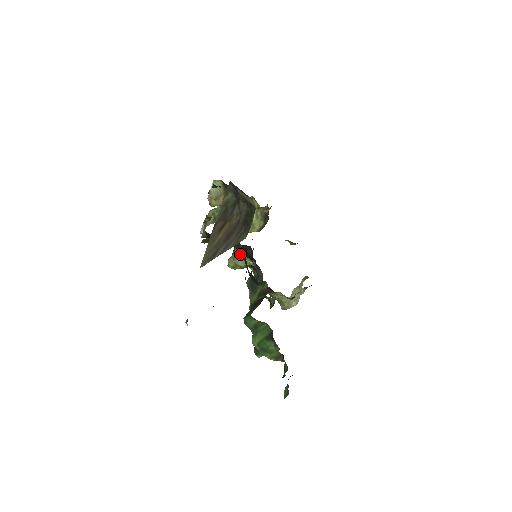
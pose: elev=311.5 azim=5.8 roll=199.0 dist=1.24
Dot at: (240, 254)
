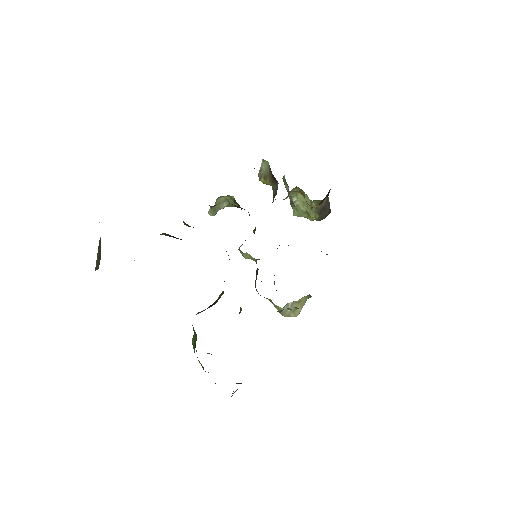
Dot at: occluded
